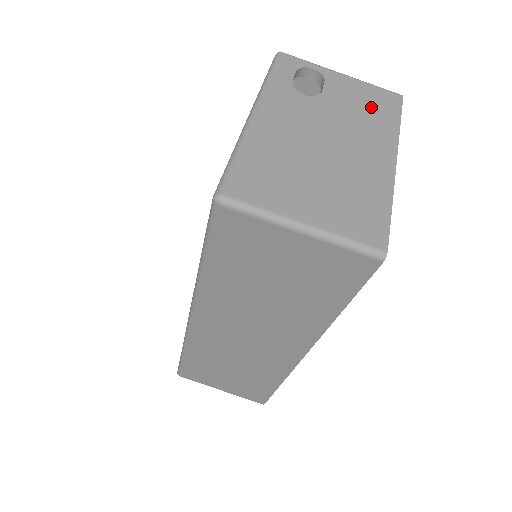
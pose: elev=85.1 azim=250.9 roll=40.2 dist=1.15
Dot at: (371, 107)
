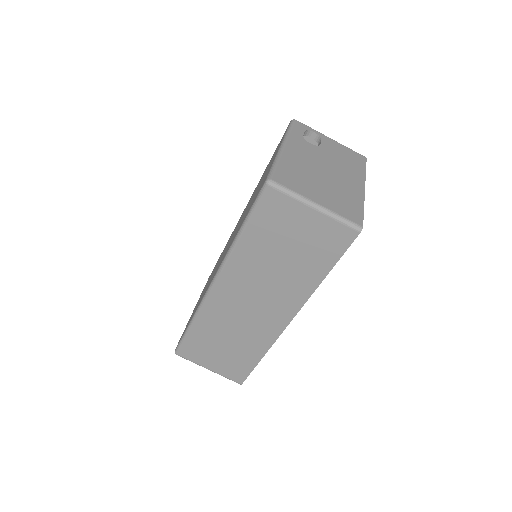
Dot at: (349, 159)
